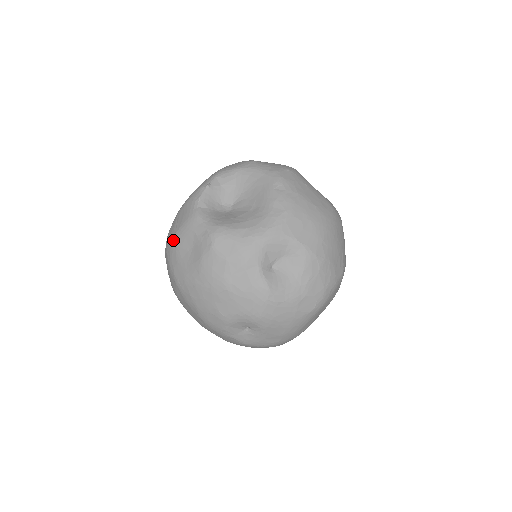
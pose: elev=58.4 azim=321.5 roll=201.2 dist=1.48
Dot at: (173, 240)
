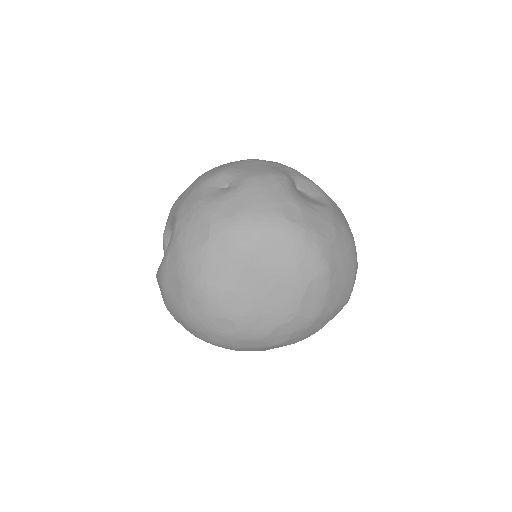
Dot at: occluded
